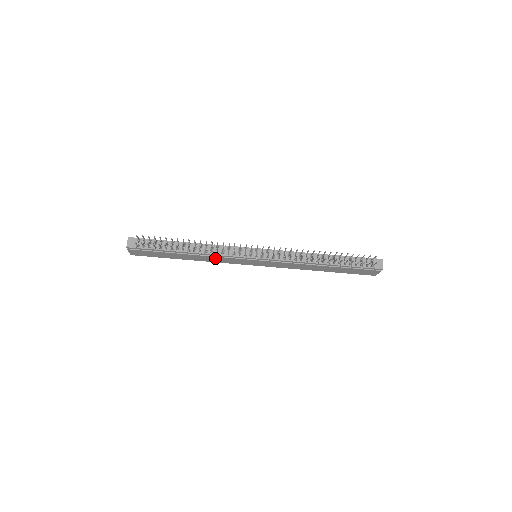
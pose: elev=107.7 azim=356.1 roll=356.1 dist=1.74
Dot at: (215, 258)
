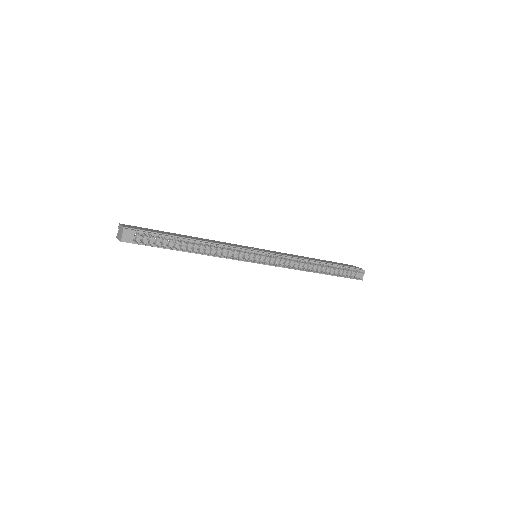
Dot at: occluded
